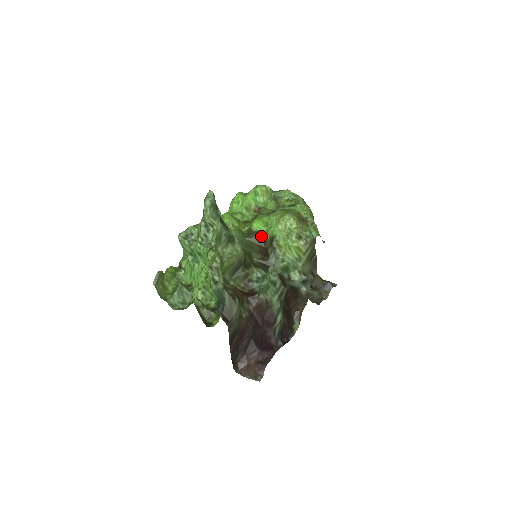
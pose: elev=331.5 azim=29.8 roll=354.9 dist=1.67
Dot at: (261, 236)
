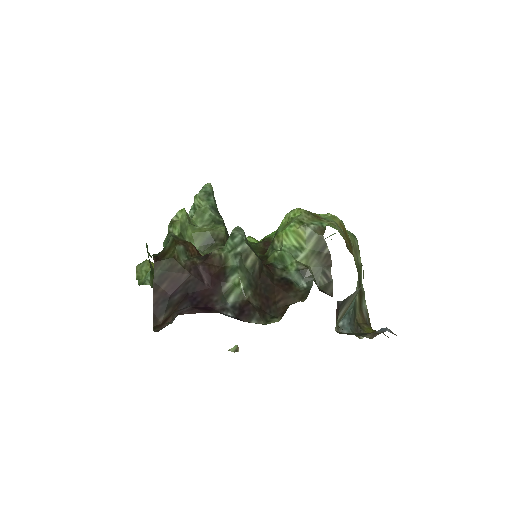
Dot at: (269, 241)
